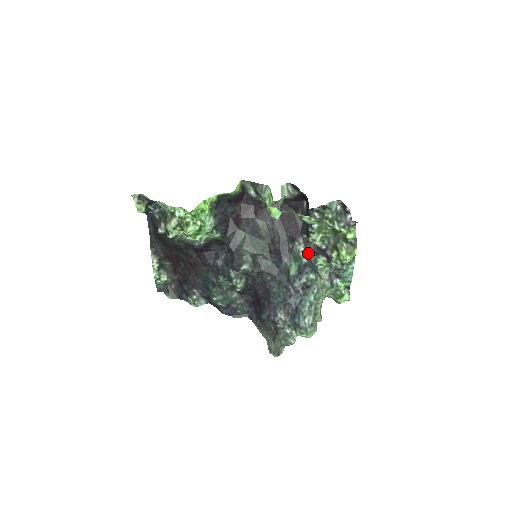
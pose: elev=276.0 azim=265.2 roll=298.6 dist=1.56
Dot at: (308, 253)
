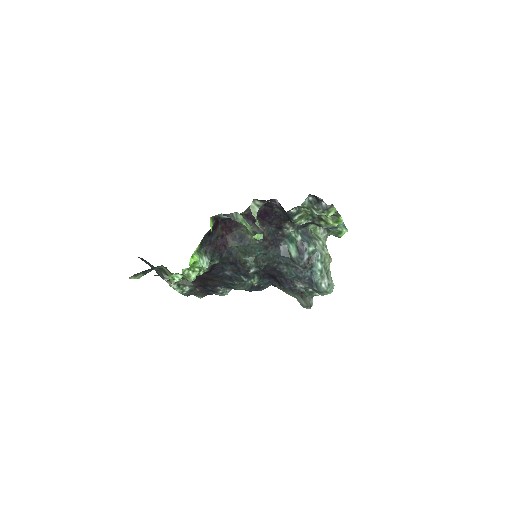
Dot at: (298, 230)
